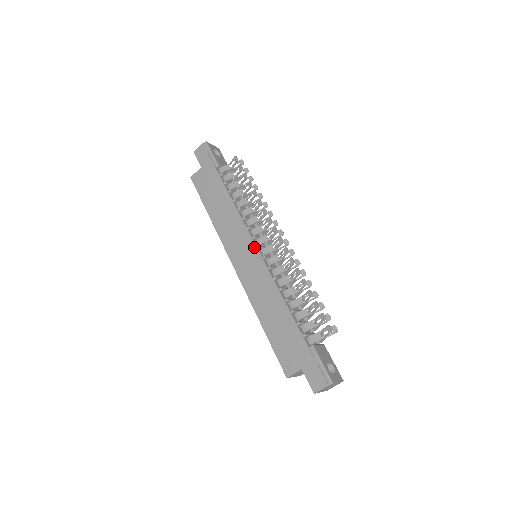
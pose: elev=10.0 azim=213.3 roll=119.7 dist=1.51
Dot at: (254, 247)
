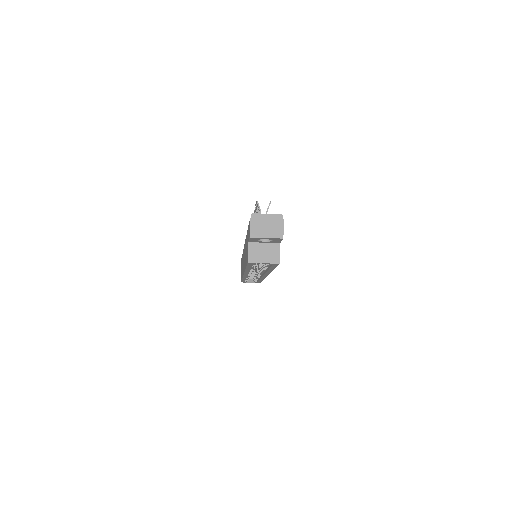
Dot at: occluded
